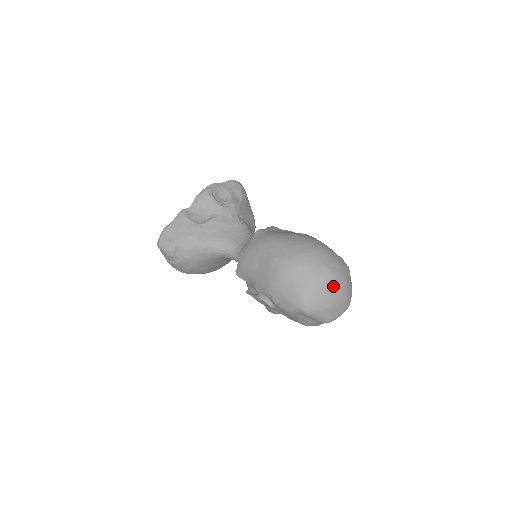
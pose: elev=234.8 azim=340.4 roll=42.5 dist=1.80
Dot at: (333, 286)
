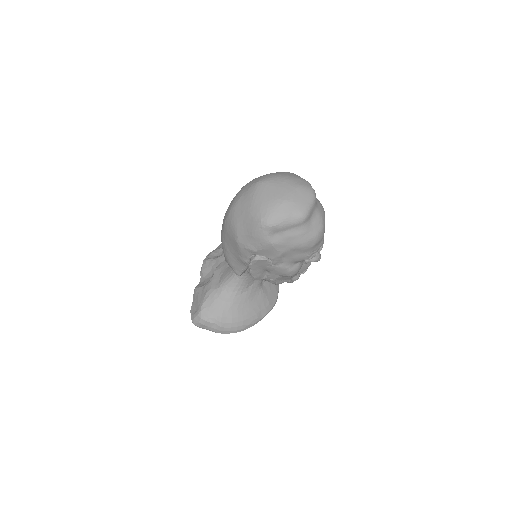
Dot at: (271, 187)
